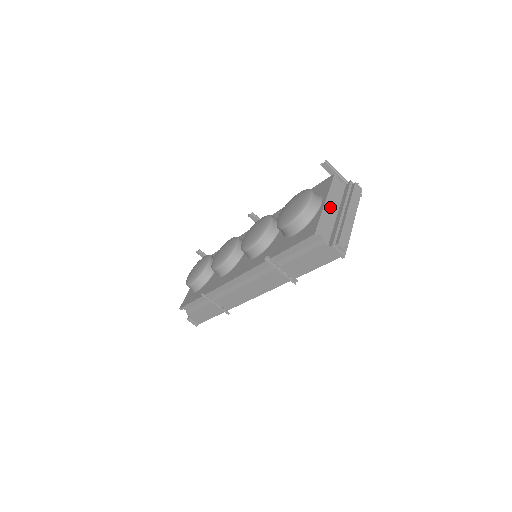
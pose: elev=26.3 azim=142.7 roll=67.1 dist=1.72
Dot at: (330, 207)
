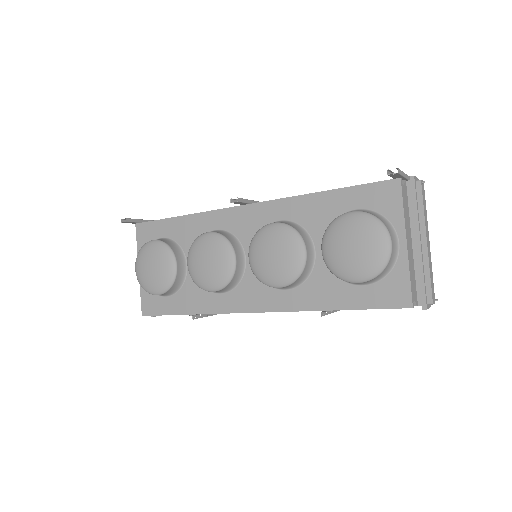
Dot at: (409, 244)
